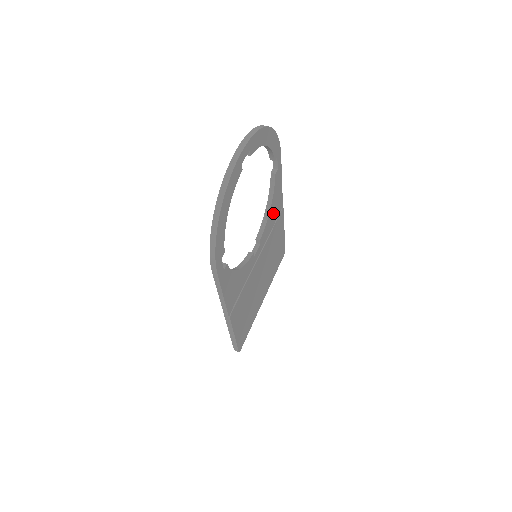
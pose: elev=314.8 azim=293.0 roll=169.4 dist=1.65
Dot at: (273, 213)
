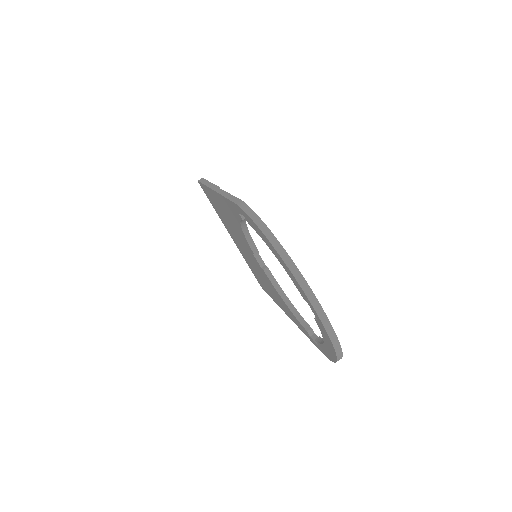
Dot at: occluded
